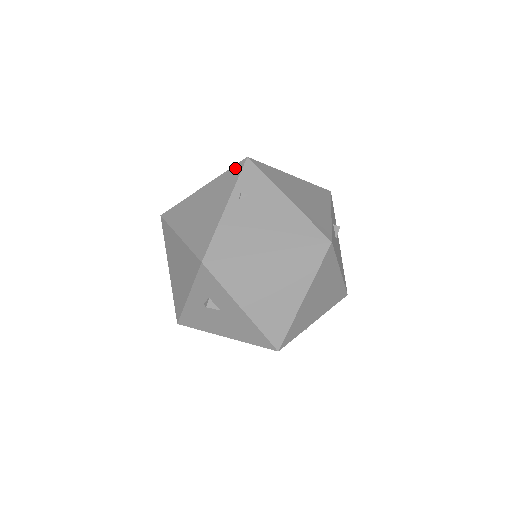
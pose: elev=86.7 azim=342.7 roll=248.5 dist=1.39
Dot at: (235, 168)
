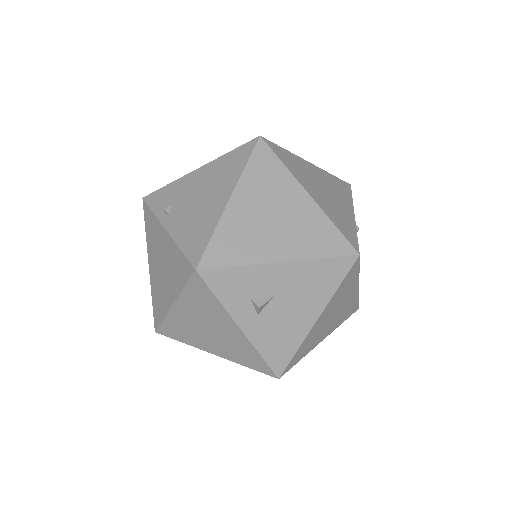
Dot at: (145, 215)
